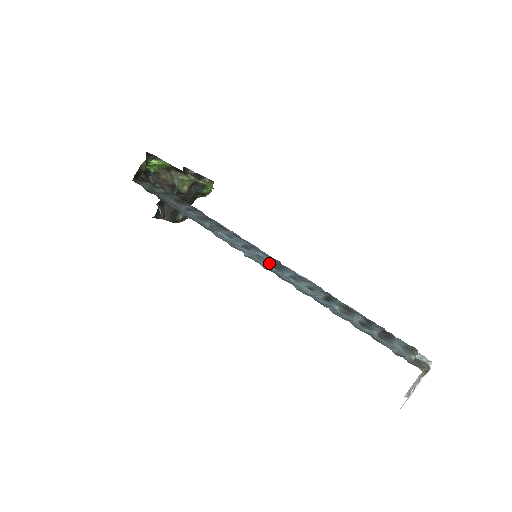
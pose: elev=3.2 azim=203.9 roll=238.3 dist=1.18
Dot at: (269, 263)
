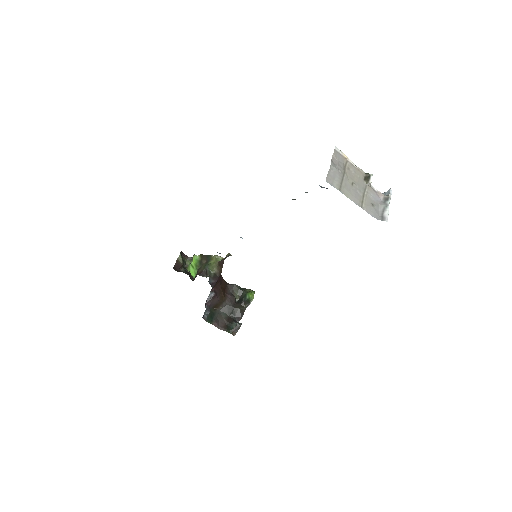
Dot at: occluded
